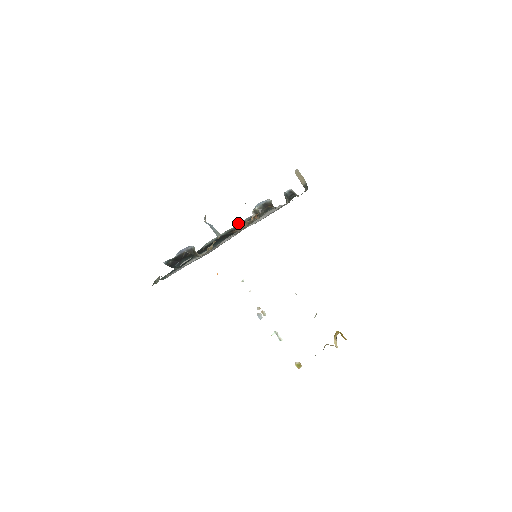
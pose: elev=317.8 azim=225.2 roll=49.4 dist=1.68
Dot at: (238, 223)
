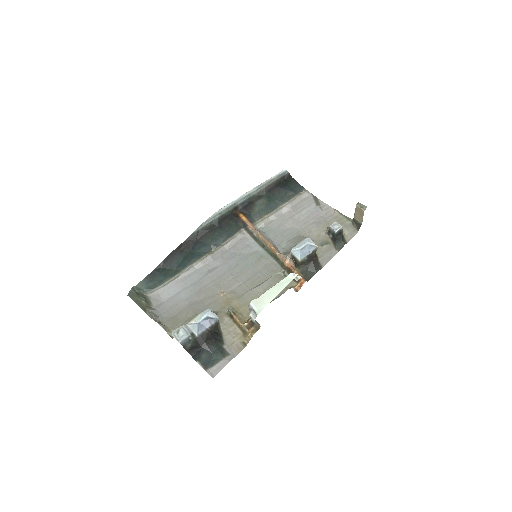
Dot at: (245, 194)
